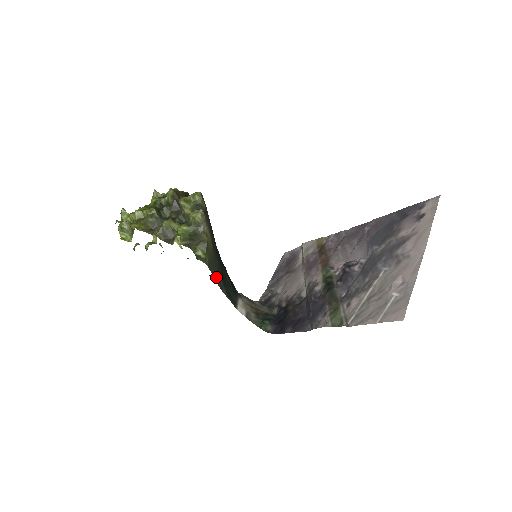
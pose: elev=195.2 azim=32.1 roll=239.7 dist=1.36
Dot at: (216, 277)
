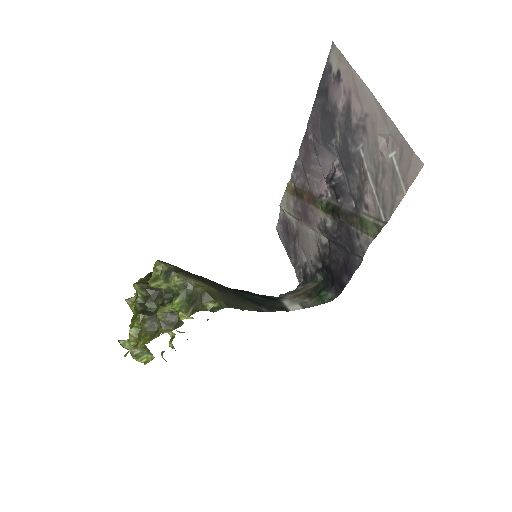
Dot at: (245, 307)
